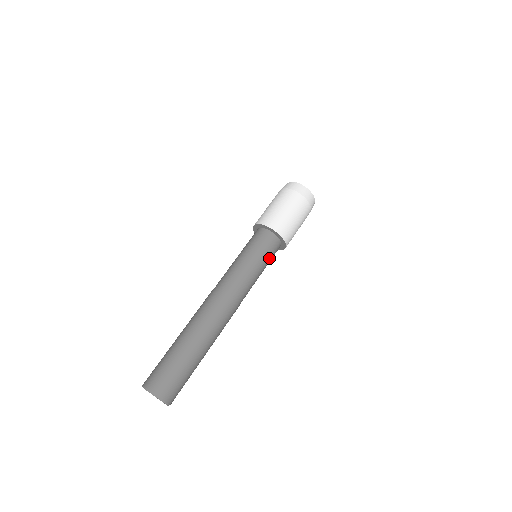
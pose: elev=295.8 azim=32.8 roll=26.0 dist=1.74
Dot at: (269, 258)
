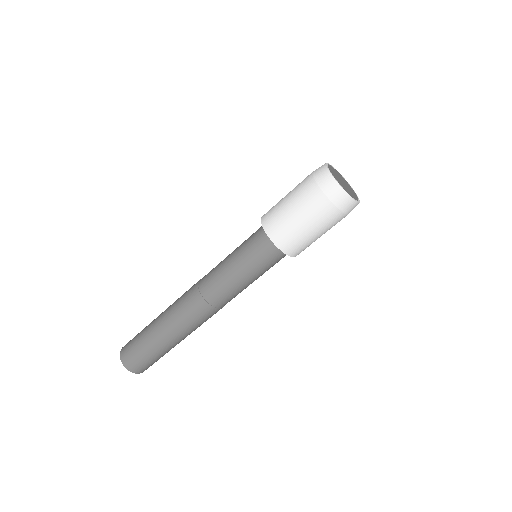
Dot at: occluded
